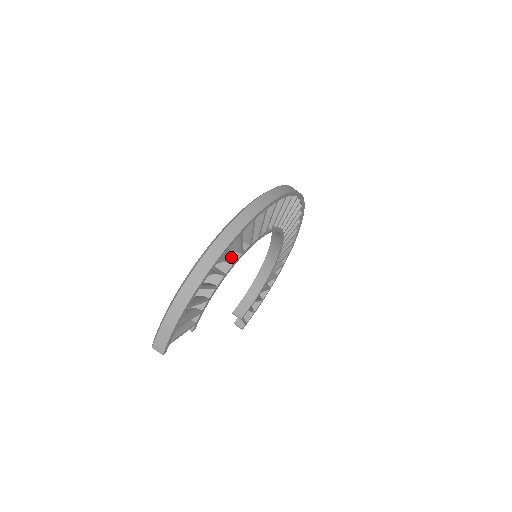
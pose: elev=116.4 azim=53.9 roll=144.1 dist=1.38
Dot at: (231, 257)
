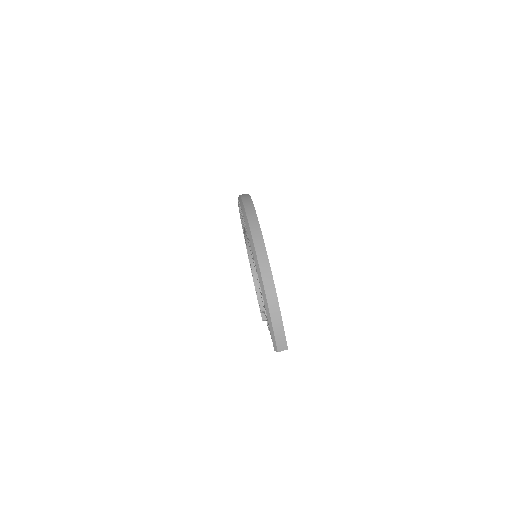
Dot at: occluded
